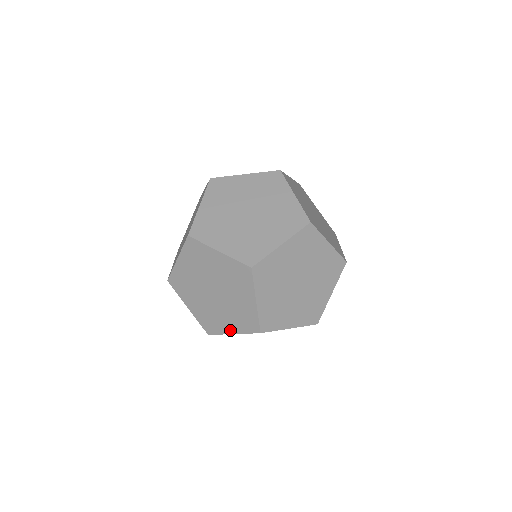
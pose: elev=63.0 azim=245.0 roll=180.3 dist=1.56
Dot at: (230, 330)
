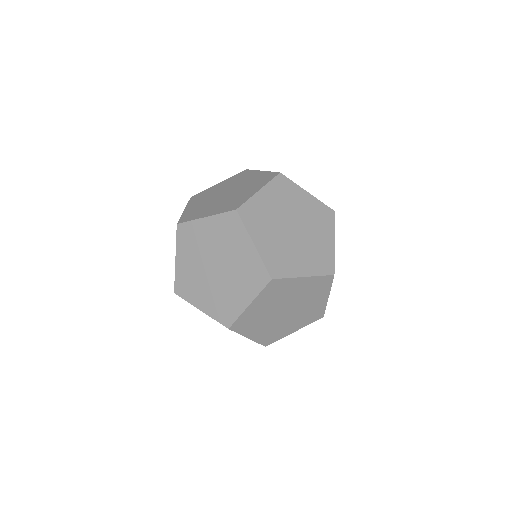
Dot at: (245, 302)
